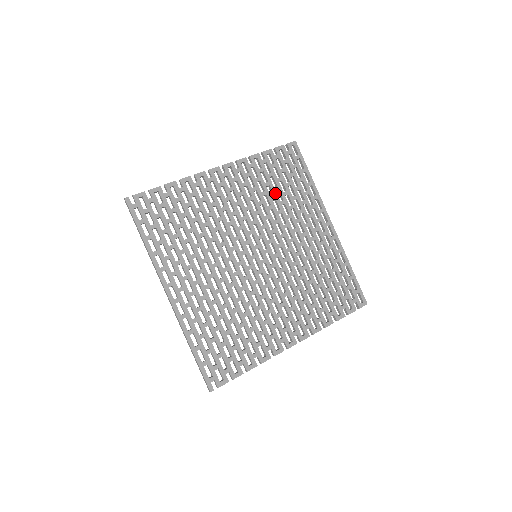
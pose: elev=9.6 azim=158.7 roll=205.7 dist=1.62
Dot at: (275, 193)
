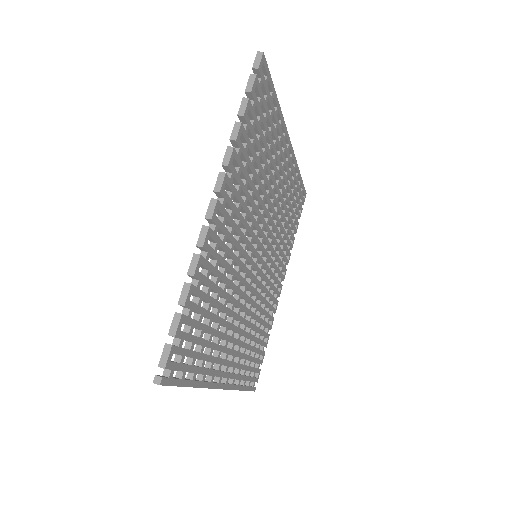
Dot at: (259, 164)
